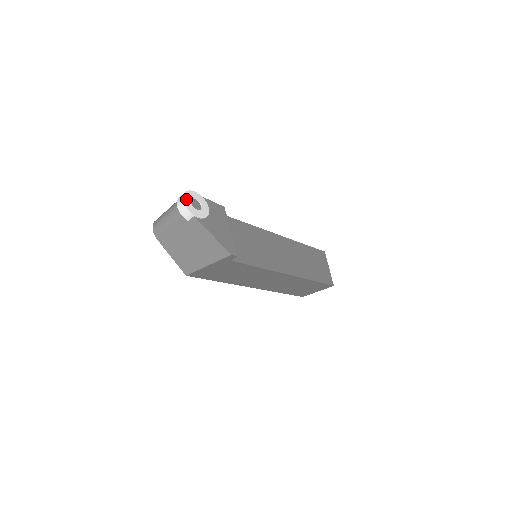
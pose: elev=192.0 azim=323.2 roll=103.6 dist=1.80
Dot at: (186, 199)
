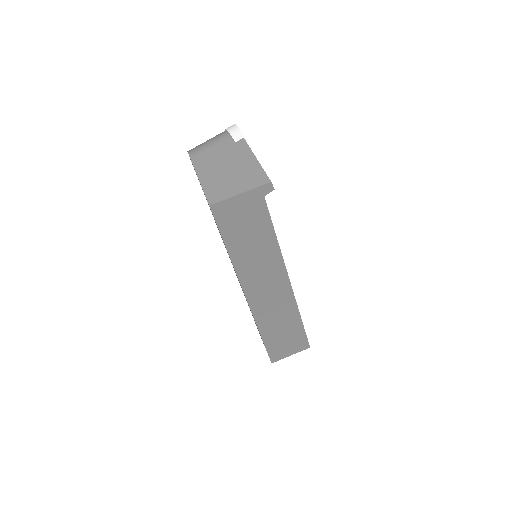
Dot at: occluded
